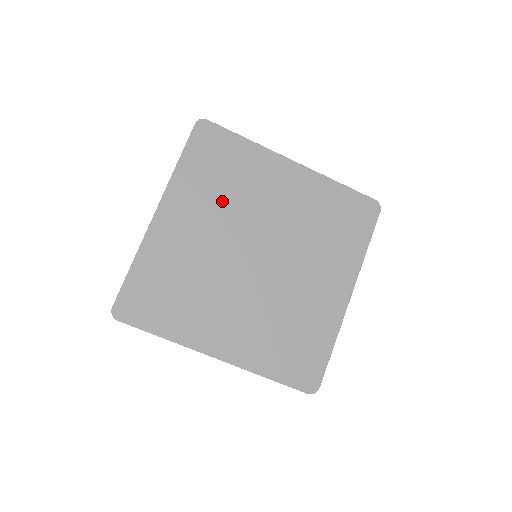
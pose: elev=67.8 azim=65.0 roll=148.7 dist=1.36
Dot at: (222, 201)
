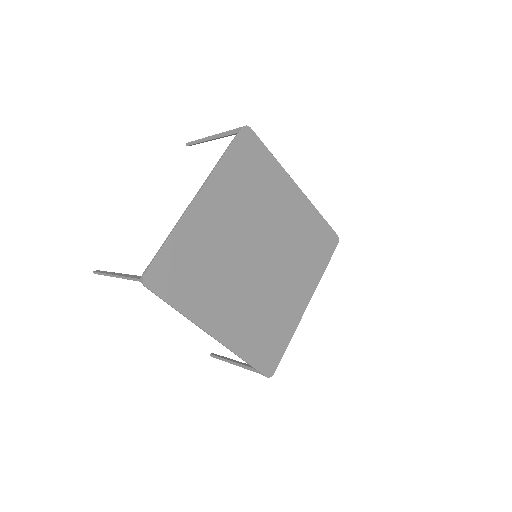
Dot at: (246, 202)
